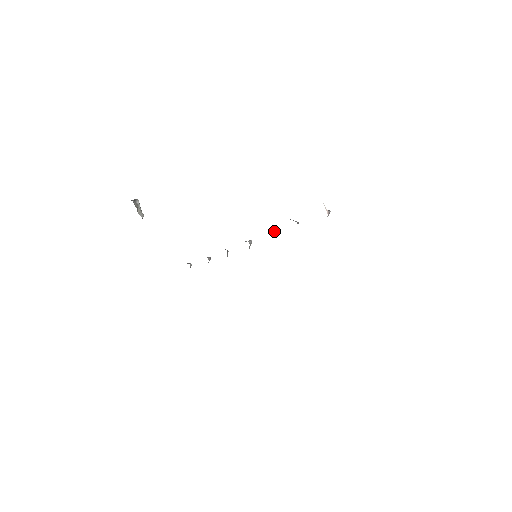
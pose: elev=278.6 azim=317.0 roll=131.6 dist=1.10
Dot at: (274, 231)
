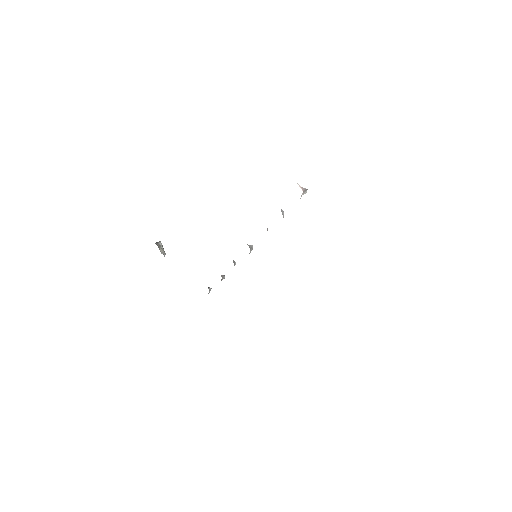
Dot at: occluded
